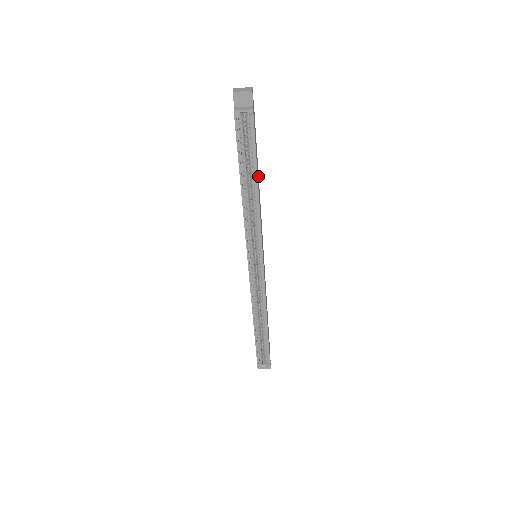
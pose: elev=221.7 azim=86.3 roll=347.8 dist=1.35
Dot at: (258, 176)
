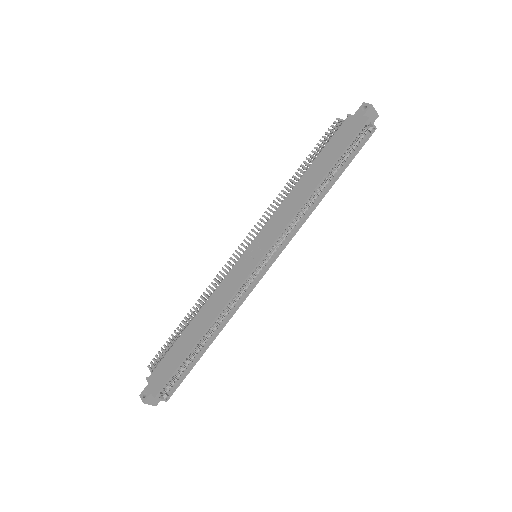
Dot at: occluded
